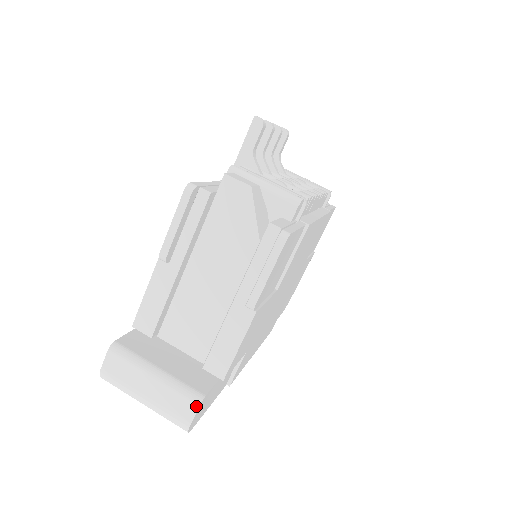
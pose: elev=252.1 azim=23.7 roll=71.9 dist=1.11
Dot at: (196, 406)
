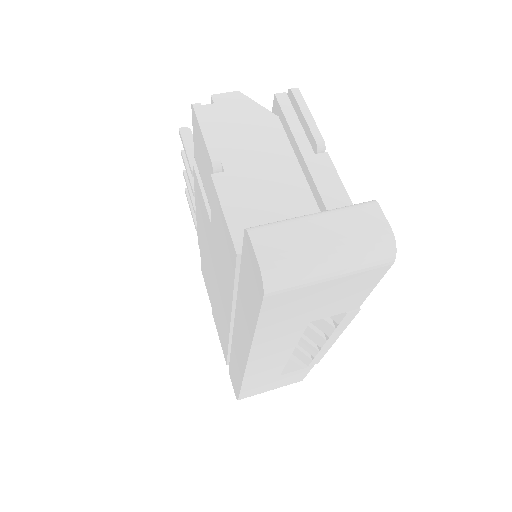
Dot at: (376, 206)
